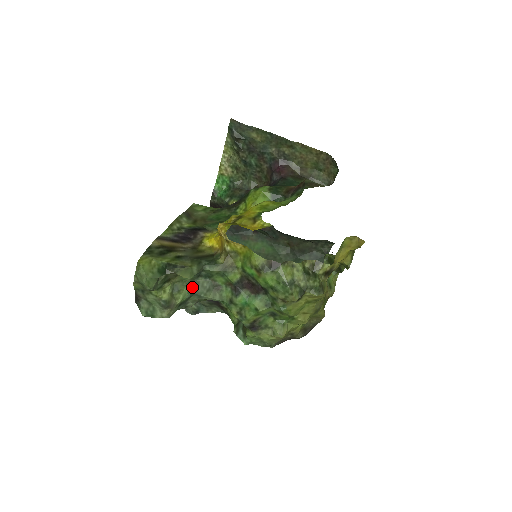
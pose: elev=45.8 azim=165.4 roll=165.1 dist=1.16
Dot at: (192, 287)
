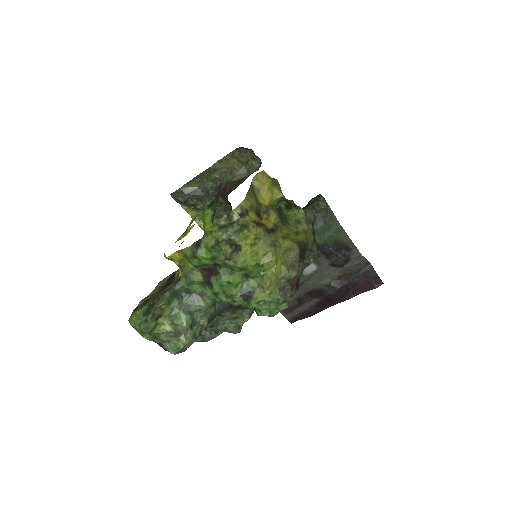
Dot at: (186, 309)
